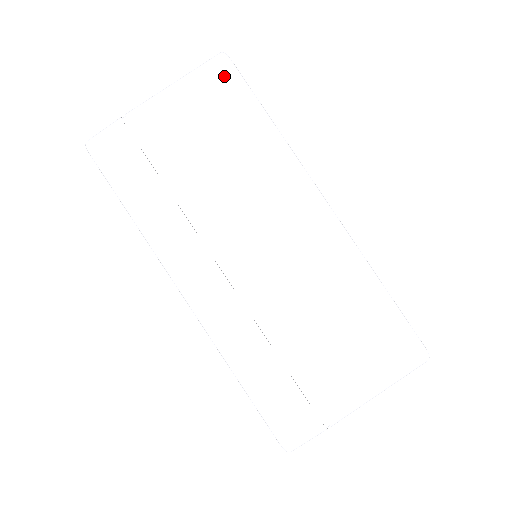
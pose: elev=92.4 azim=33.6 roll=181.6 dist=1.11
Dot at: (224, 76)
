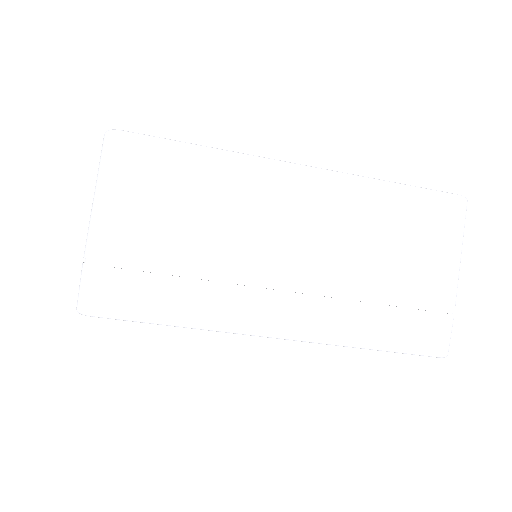
Dot at: (132, 149)
